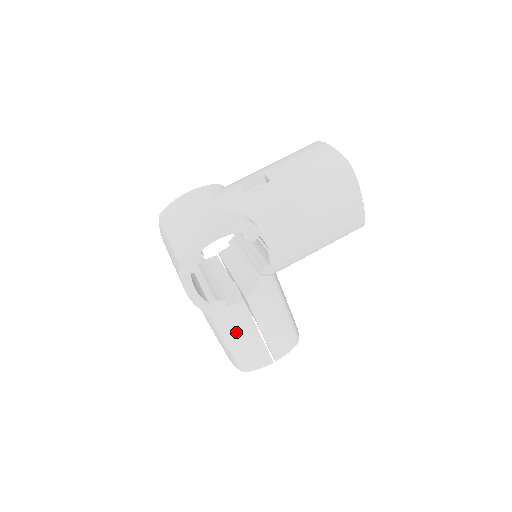
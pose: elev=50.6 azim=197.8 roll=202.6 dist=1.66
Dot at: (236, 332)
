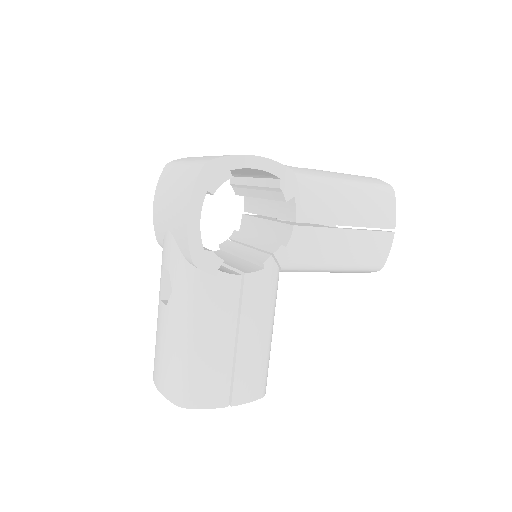
Dot at: (209, 323)
